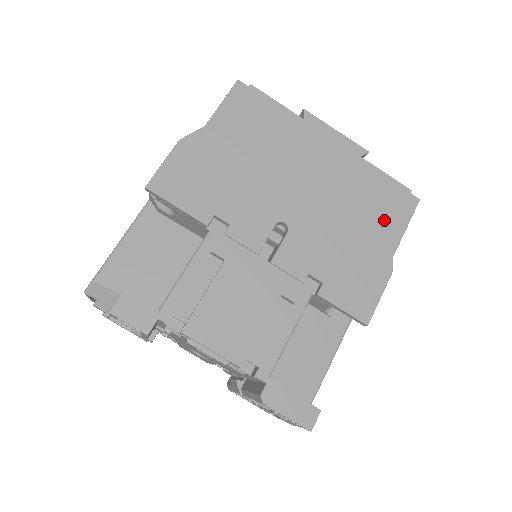
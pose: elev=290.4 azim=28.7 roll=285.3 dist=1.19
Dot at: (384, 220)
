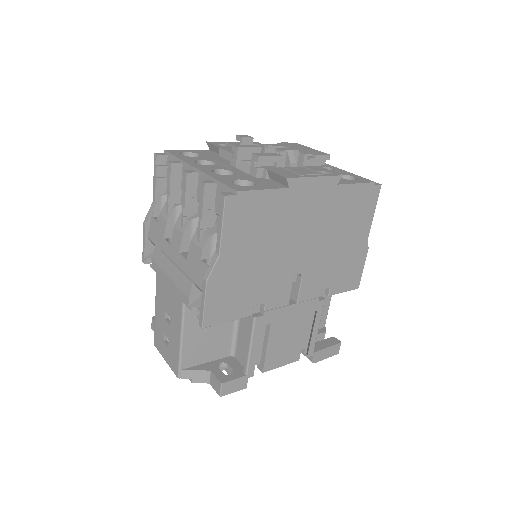
Dot at: (360, 220)
